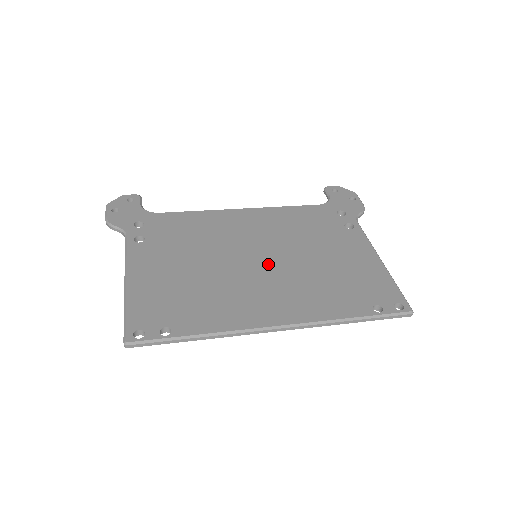
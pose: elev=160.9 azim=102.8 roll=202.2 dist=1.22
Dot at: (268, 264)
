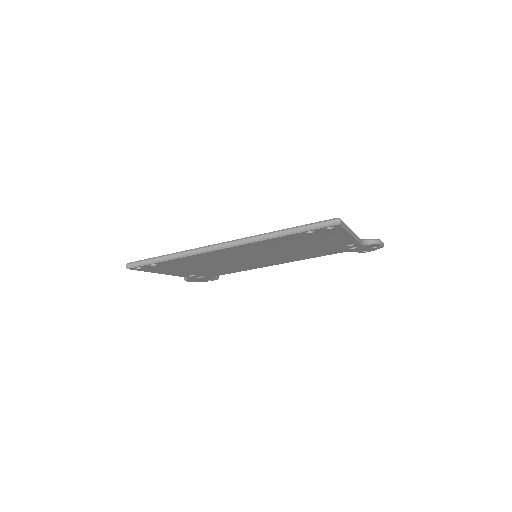
Dot at: occluded
